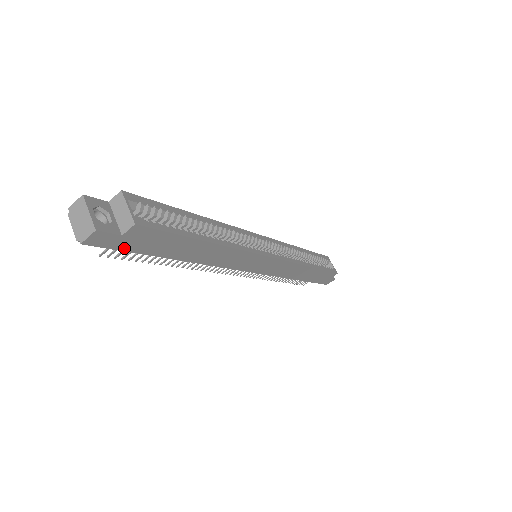
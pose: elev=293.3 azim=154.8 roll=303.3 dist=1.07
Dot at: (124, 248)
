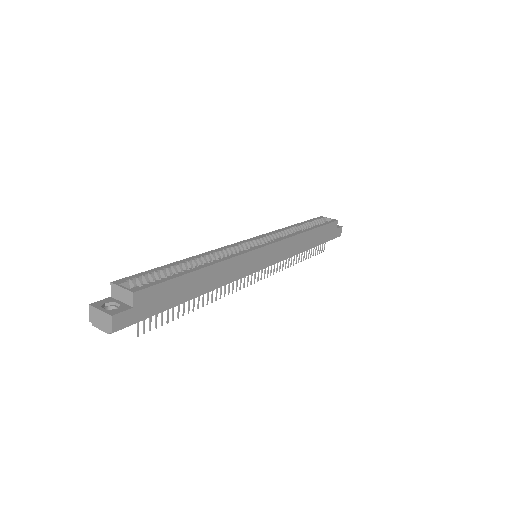
Dot at: (145, 316)
